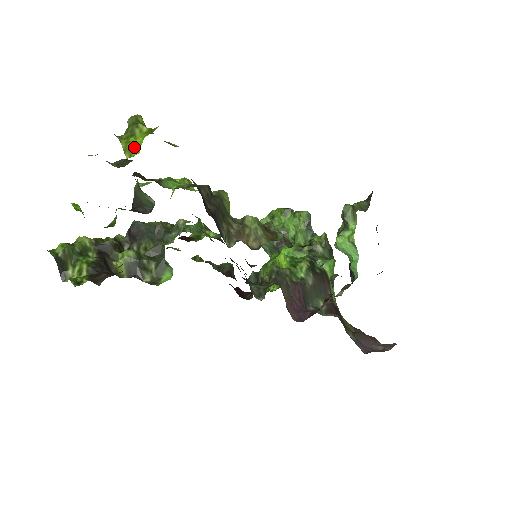
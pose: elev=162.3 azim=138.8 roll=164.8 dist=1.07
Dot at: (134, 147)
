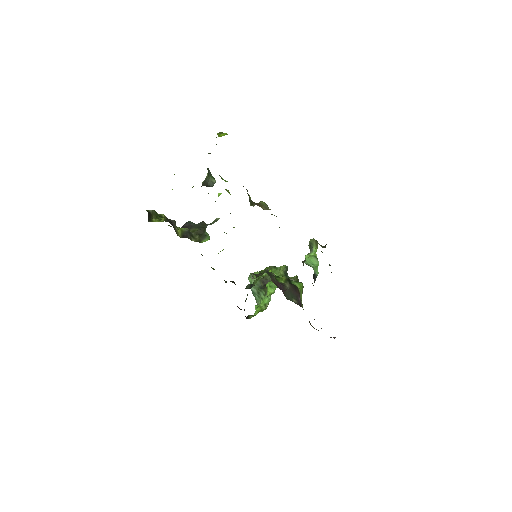
Dot at: (222, 135)
